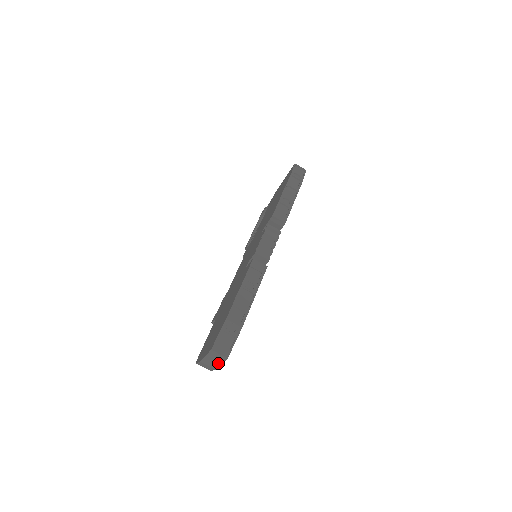
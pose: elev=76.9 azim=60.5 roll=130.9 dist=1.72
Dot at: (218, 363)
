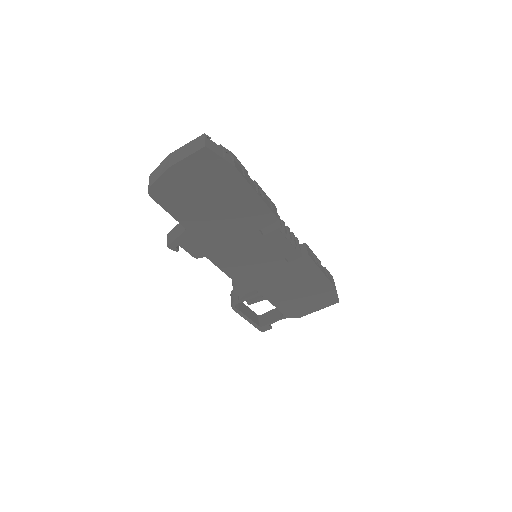
Dot at: (185, 155)
